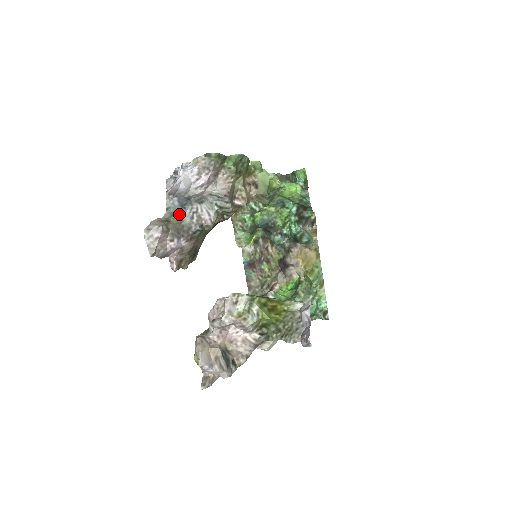
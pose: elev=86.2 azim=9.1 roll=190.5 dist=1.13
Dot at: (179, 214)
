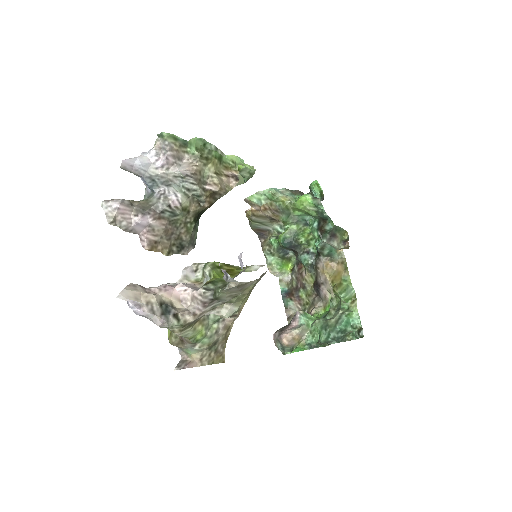
Dot at: (149, 197)
